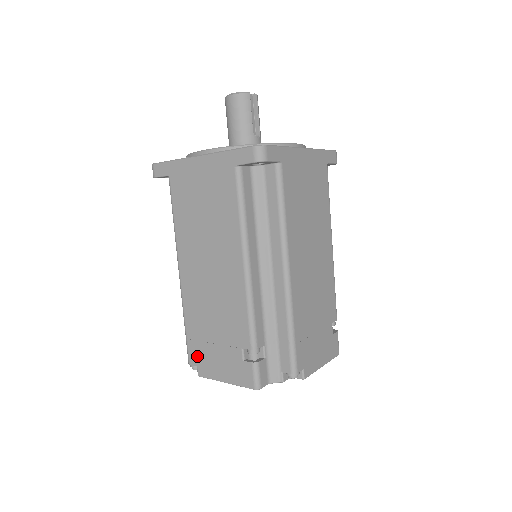
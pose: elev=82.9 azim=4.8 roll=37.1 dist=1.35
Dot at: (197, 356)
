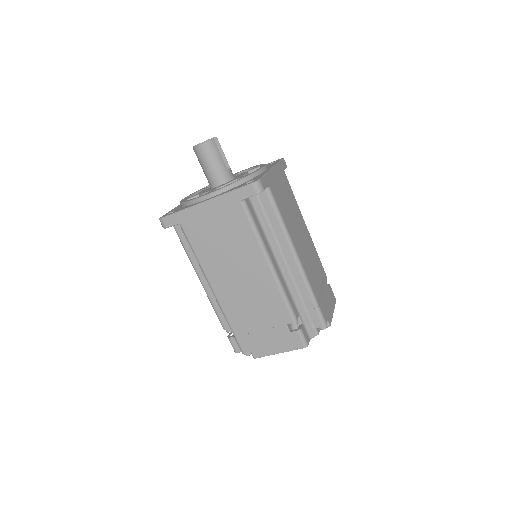
Dot at: (249, 345)
